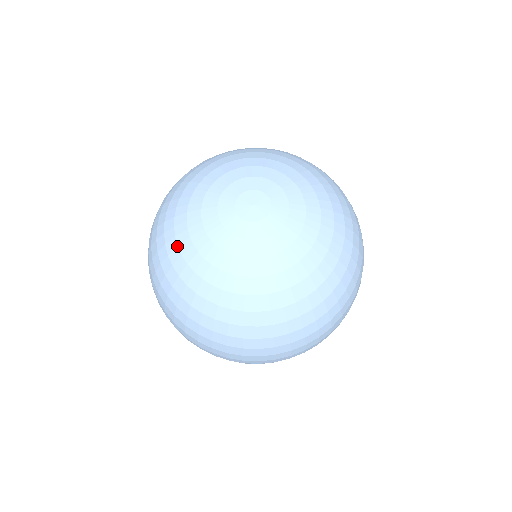
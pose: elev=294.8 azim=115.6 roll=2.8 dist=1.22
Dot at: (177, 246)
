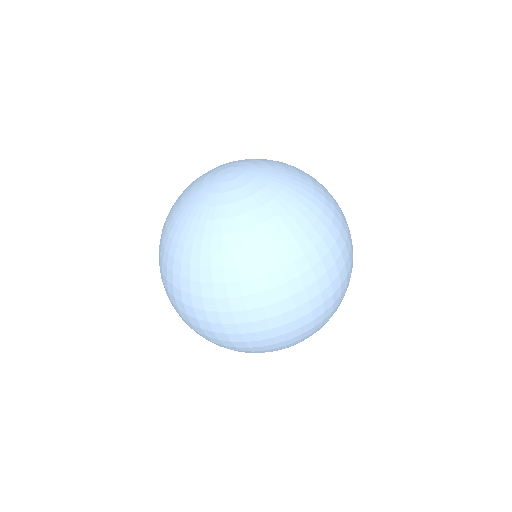
Dot at: (172, 219)
